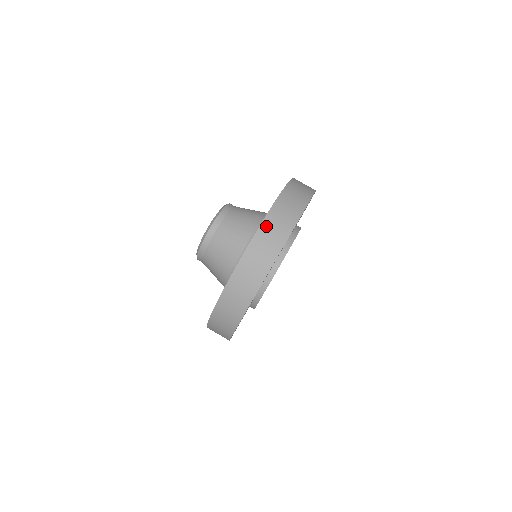
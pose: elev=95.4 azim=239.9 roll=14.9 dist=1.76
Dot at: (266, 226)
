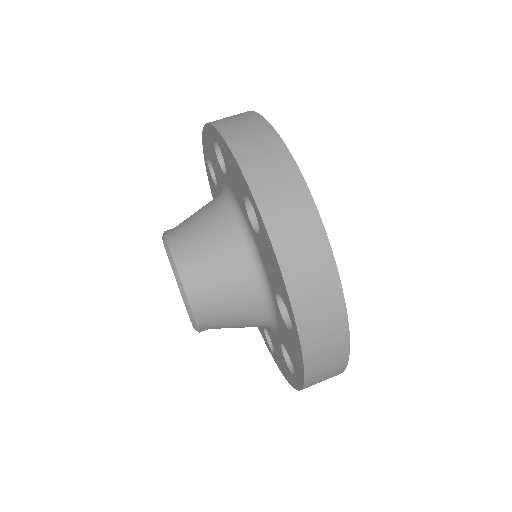
Dot at: (266, 201)
